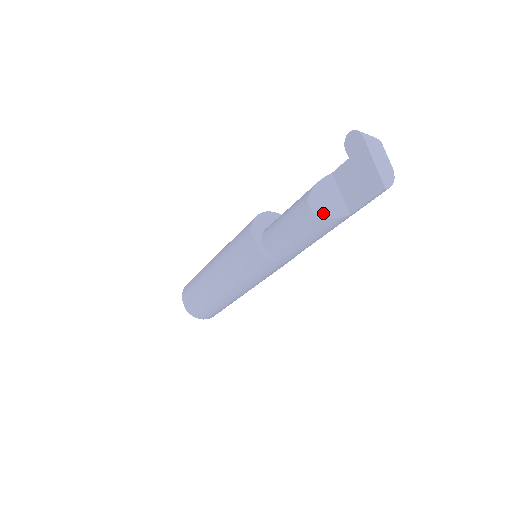
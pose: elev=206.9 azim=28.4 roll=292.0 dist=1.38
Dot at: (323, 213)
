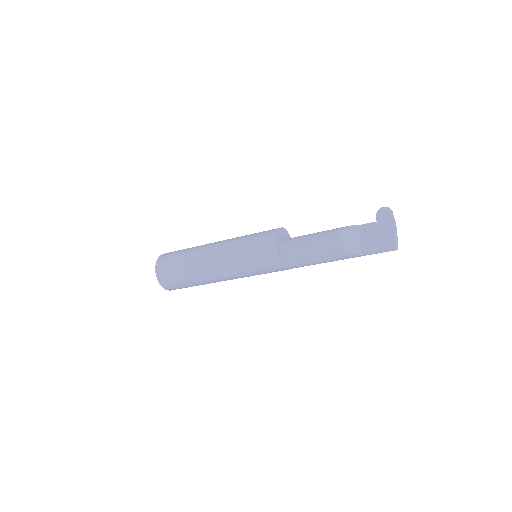
Dot at: (347, 246)
